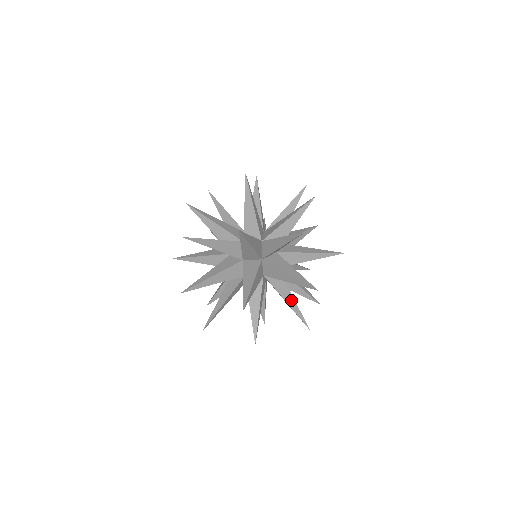
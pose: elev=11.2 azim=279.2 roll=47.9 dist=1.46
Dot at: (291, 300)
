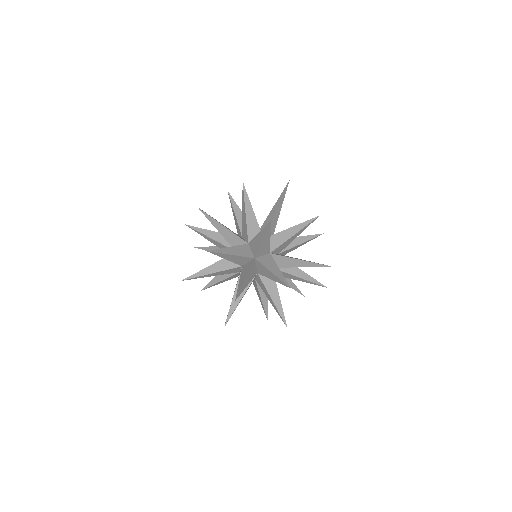
Dot at: (289, 281)
